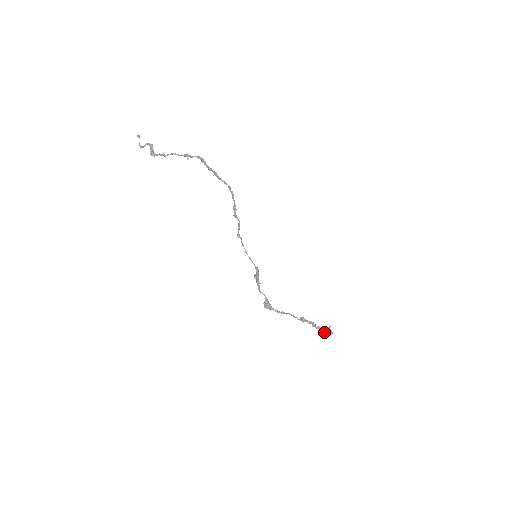
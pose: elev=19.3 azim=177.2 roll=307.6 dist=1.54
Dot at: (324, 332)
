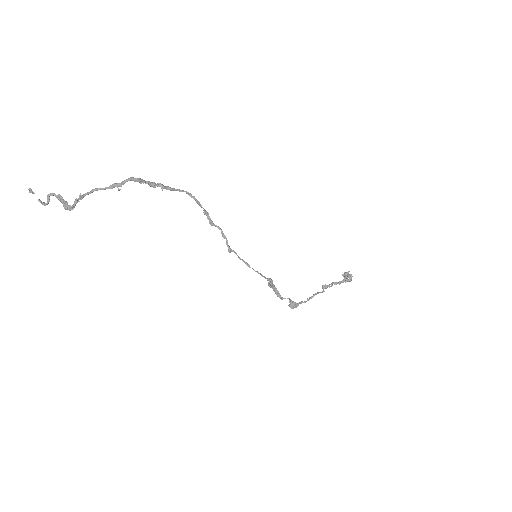
Dot at: (345, 281)
